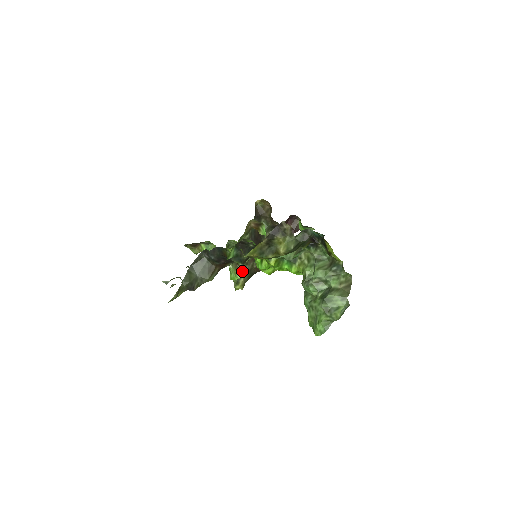
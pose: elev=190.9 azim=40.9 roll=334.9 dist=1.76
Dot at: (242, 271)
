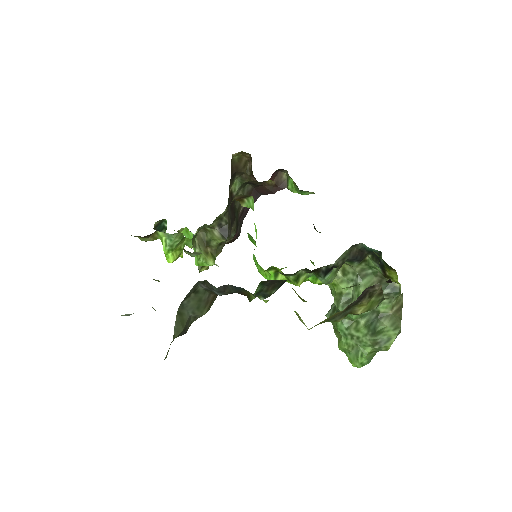
Dot at: (214, 254)
